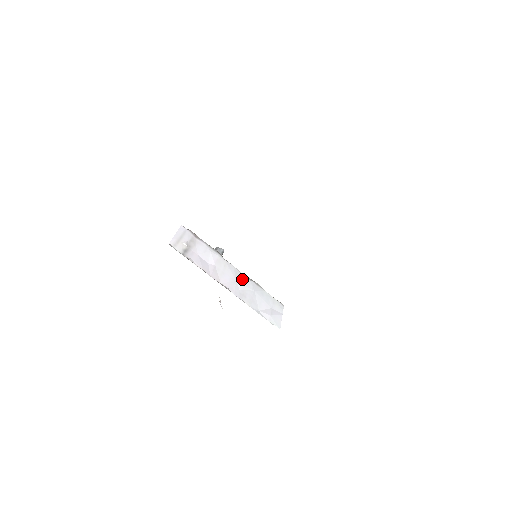
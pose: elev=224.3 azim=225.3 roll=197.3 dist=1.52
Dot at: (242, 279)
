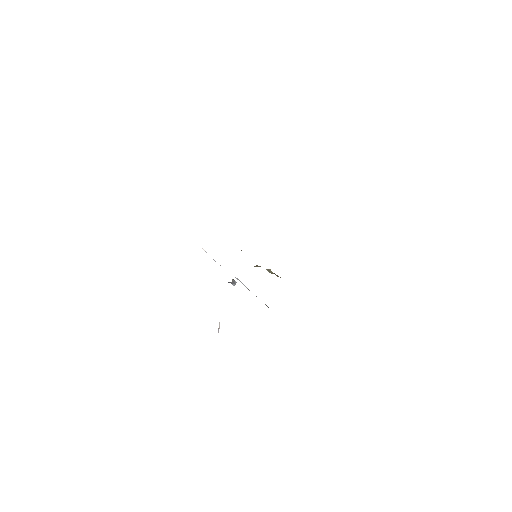
Dot at: occluded
